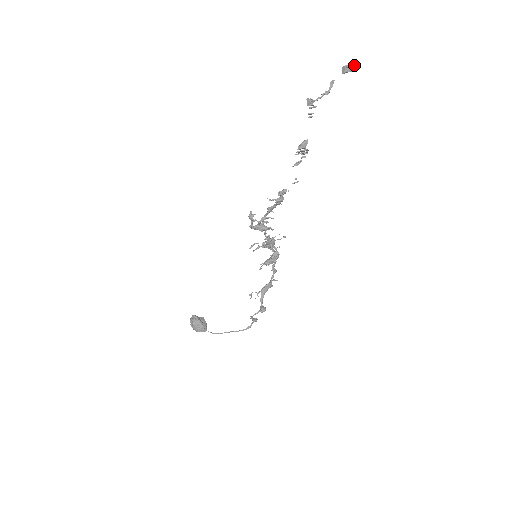
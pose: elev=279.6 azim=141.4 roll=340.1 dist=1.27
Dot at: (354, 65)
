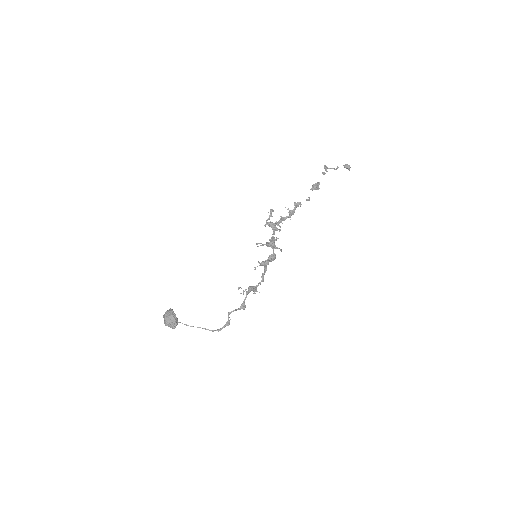
Dot at: (350, 167)
